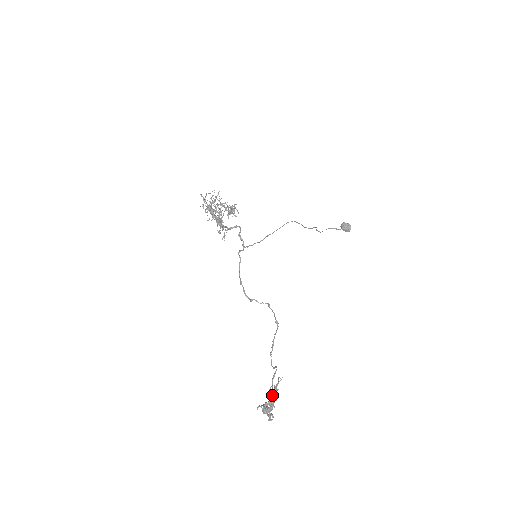
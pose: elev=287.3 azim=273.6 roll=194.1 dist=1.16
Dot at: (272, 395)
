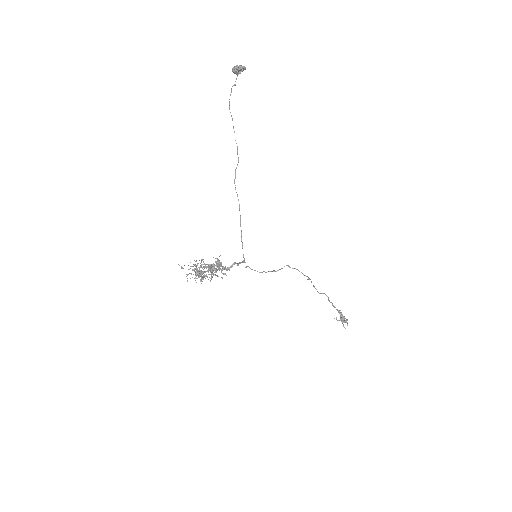
Dot at: (341, 316)
